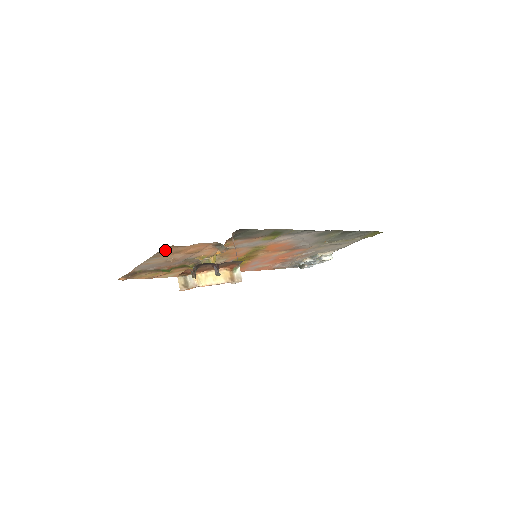
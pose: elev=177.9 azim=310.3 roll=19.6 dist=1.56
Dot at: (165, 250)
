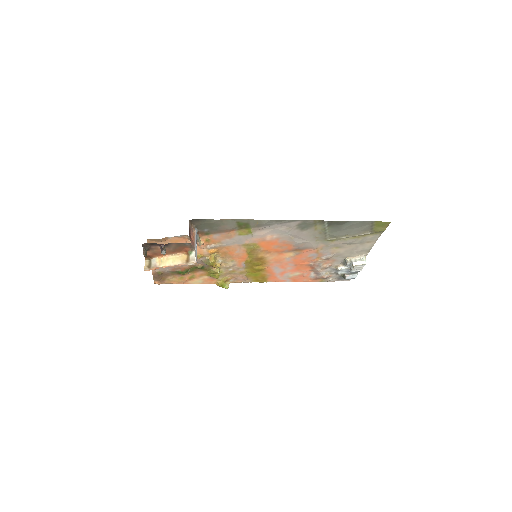
Dot at: occluded
